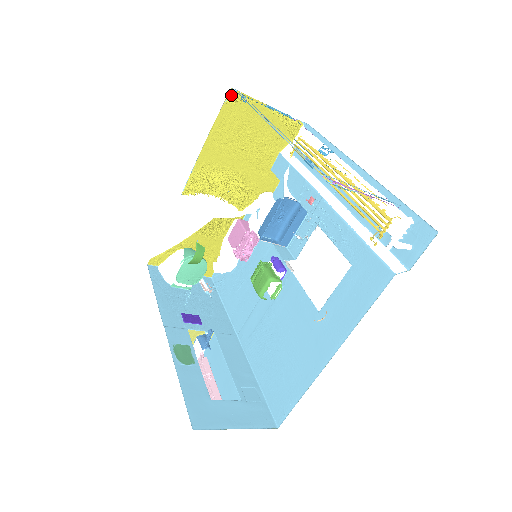
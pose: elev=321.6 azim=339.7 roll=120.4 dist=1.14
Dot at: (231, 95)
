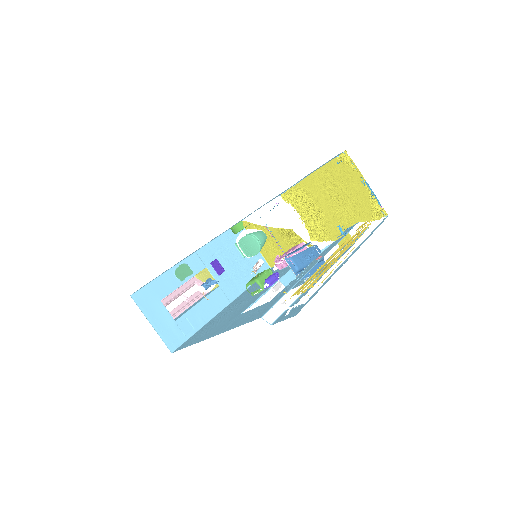
Dot at: (343, 155)
